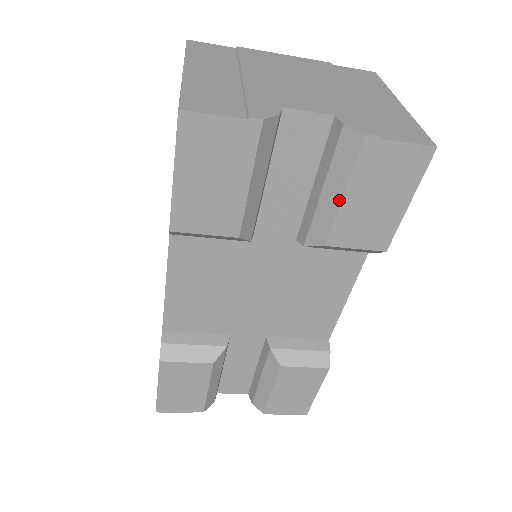
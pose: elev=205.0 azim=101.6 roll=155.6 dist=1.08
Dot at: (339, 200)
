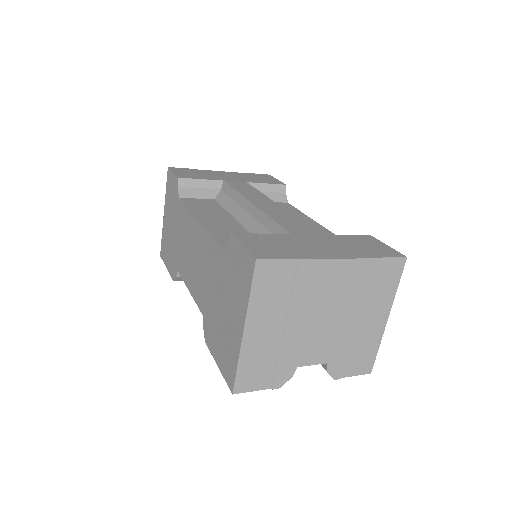
Dot at: occluded
